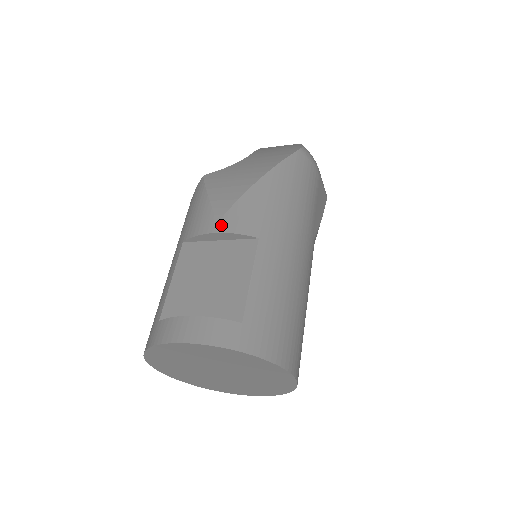
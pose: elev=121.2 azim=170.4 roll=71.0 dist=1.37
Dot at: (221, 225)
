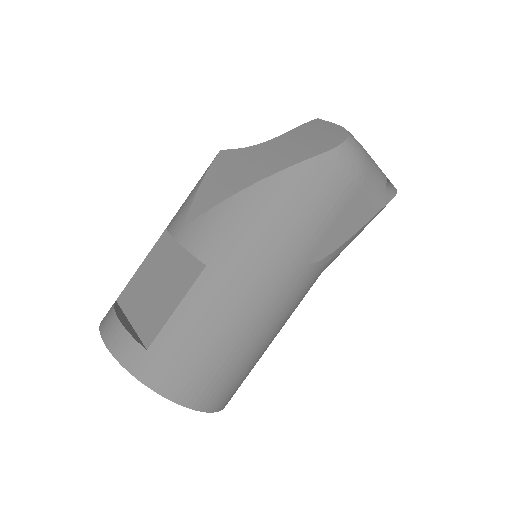
Dot at: (183, 233)
